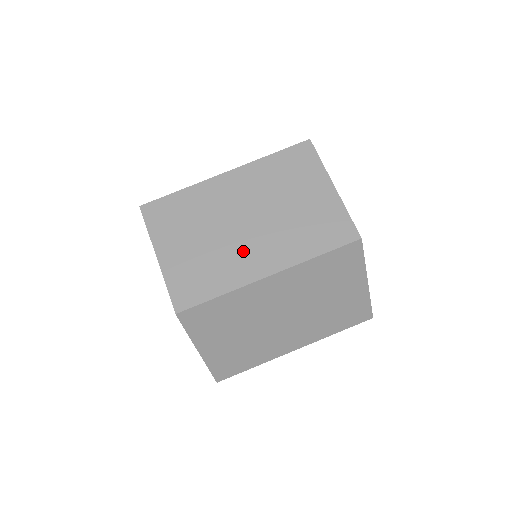
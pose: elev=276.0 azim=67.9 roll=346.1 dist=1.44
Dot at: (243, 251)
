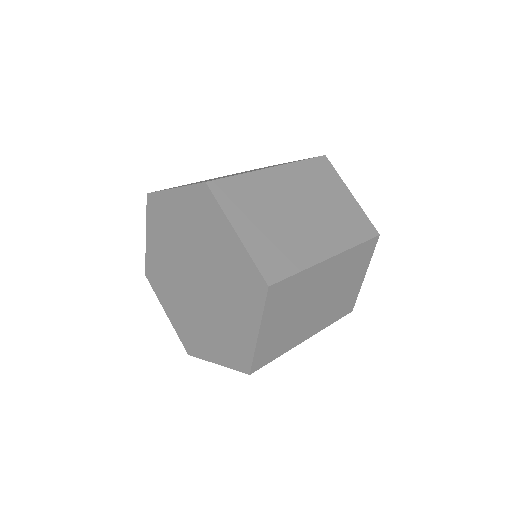
Dot at: occluded
